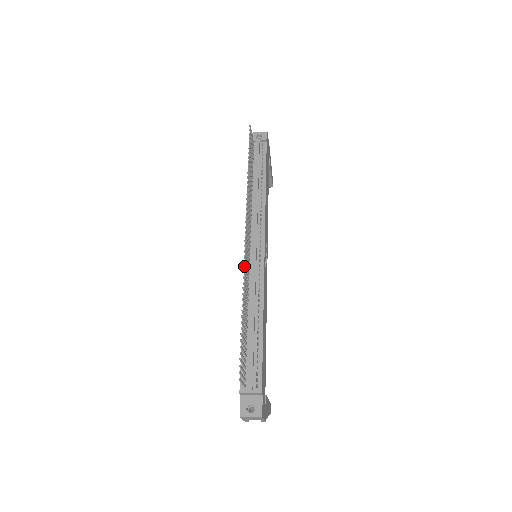
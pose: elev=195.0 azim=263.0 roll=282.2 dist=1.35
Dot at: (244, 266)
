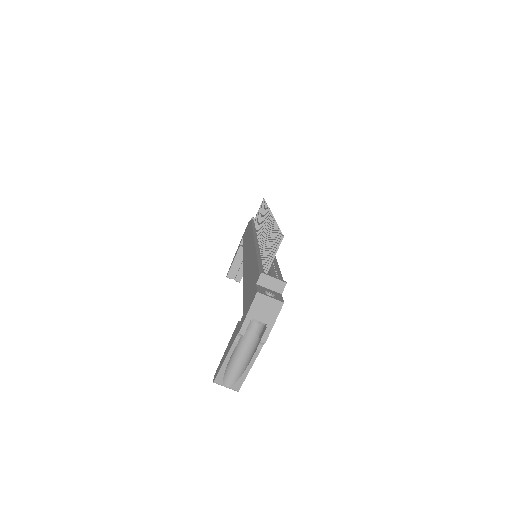
Dot at: (273, 216)
